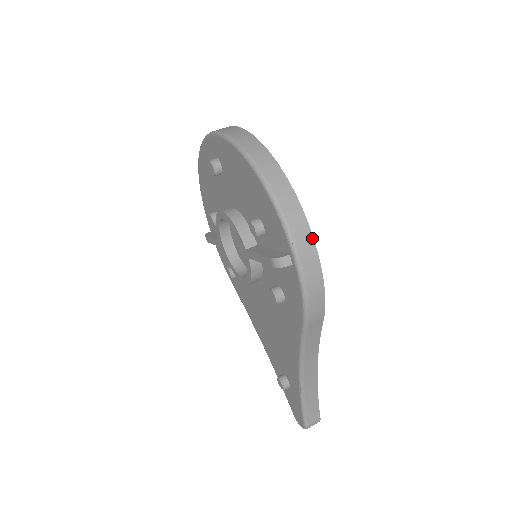
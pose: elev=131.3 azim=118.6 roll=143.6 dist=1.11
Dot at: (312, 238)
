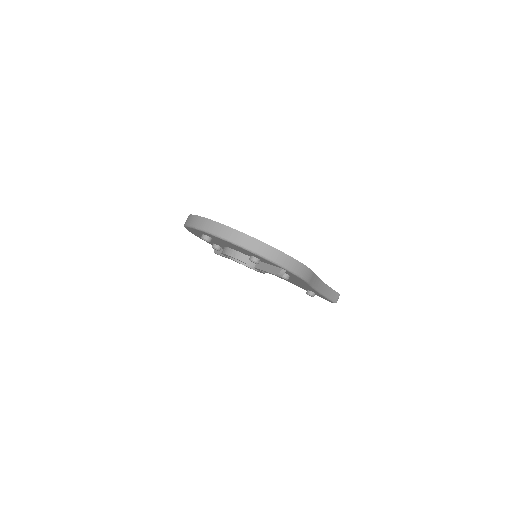
Dot at: (287, 255)
